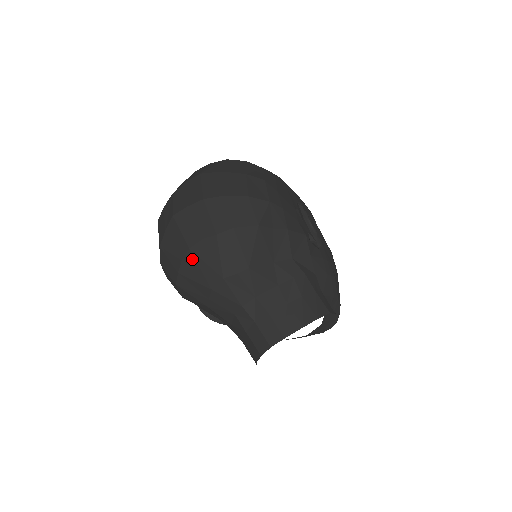
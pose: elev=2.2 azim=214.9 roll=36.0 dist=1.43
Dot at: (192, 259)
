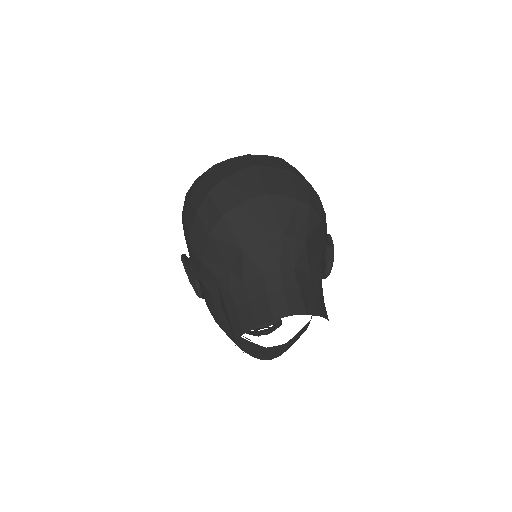
Dot at: (263, 203)
